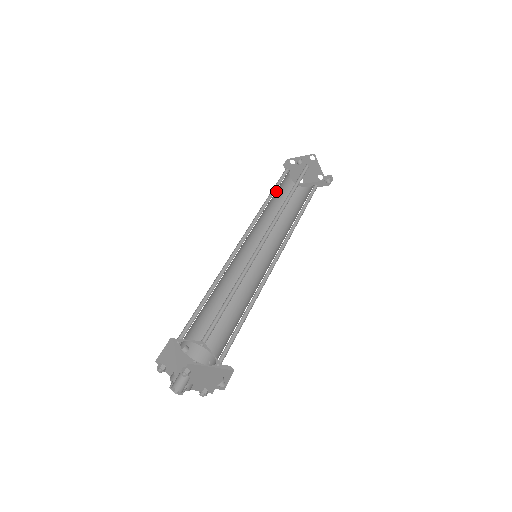
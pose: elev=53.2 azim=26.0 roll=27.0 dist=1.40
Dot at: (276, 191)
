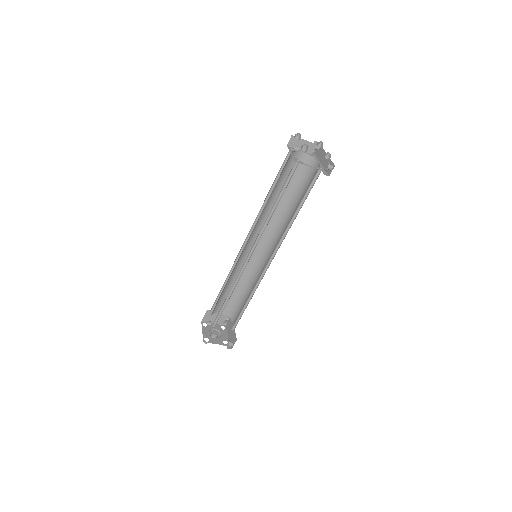
Dot at: (278, 182)
